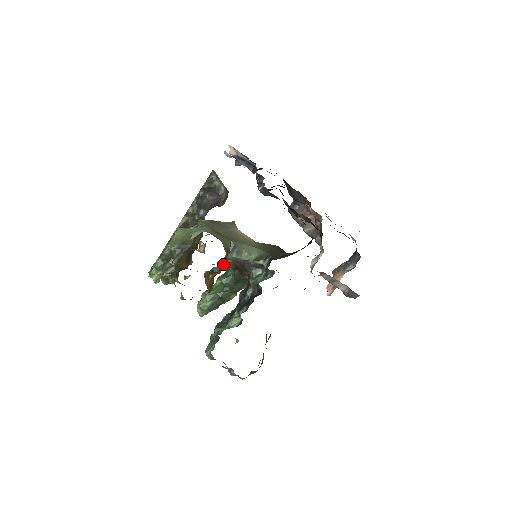
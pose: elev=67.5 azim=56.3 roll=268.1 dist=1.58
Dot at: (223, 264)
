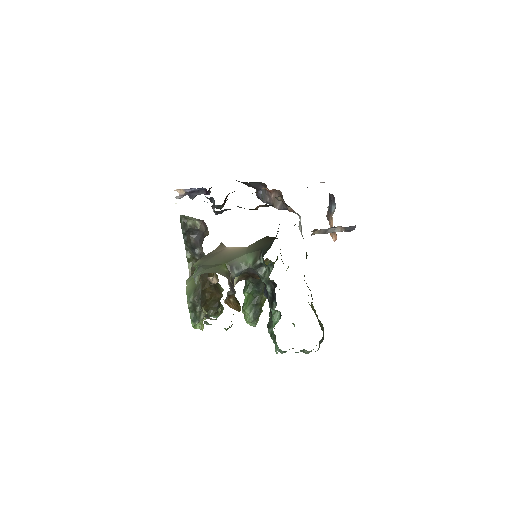
Dot at: (236, 282)
